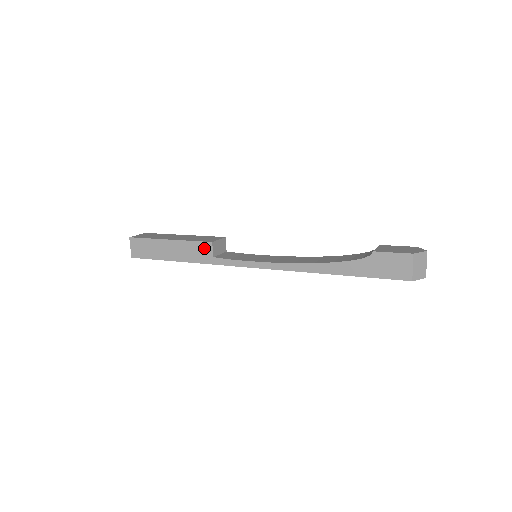
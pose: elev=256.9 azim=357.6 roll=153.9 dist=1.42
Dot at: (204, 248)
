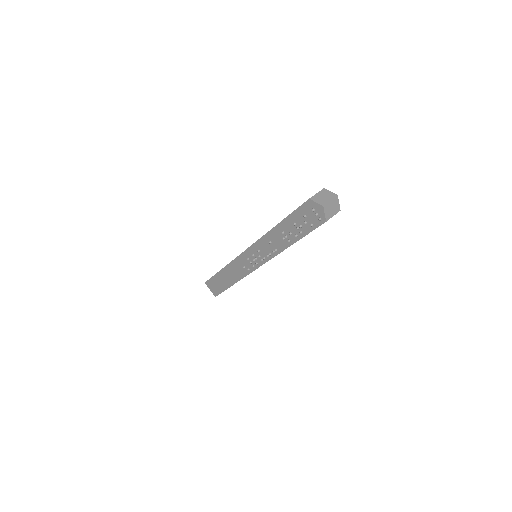
Dot at: occluded
